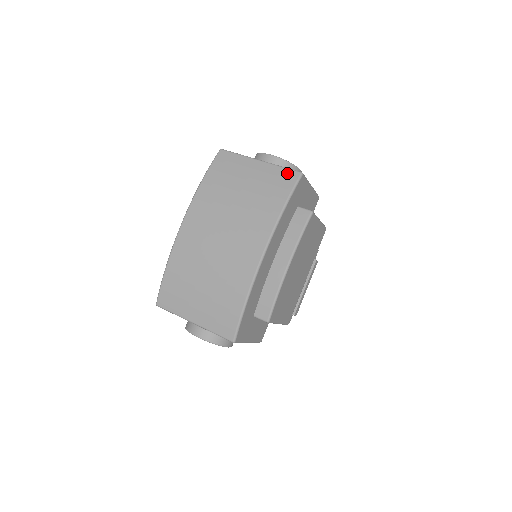
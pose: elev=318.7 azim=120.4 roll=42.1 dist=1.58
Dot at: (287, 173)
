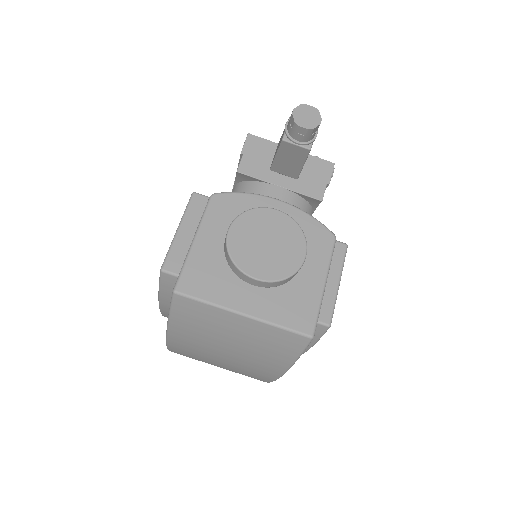
Dot at: (290, 337)
